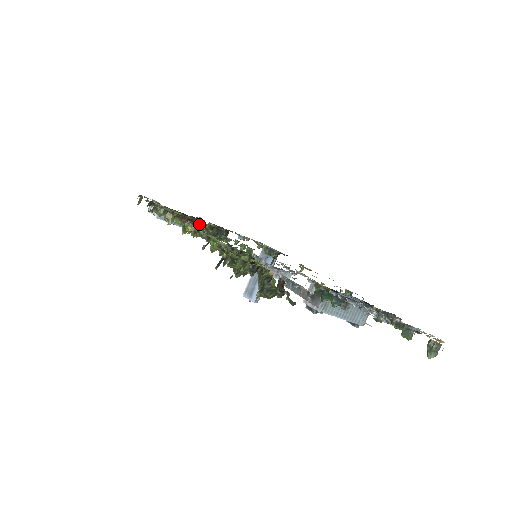
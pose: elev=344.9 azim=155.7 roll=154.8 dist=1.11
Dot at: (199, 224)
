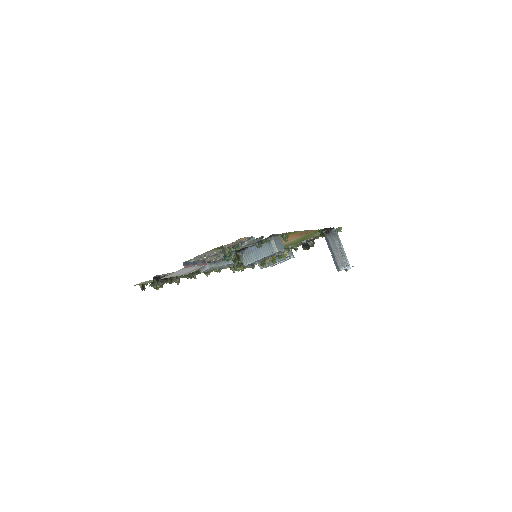
Dot at: occluded
